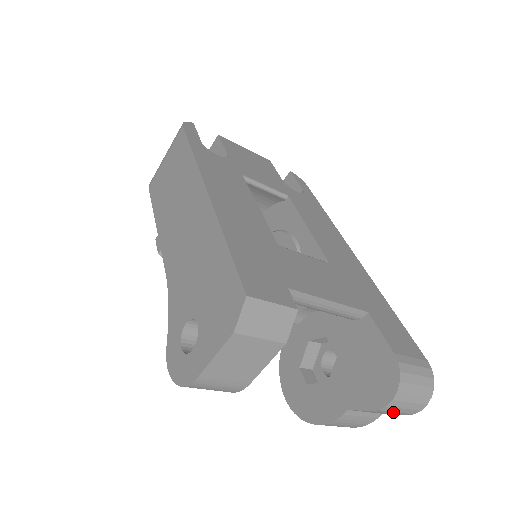
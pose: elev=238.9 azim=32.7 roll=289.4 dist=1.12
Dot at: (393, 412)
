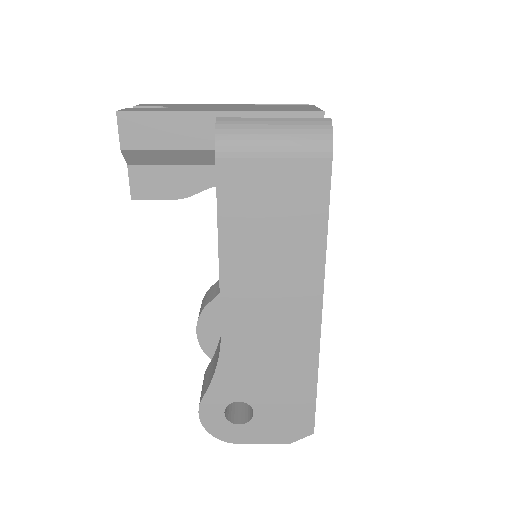
Dot at: occluded
